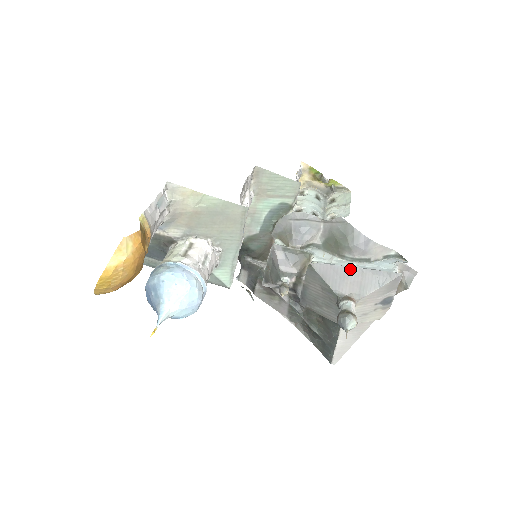
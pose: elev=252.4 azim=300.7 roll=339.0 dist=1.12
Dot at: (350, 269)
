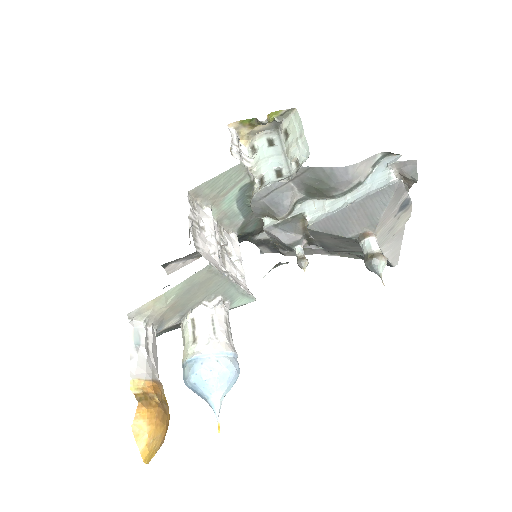
Dot at: (347, 209)
